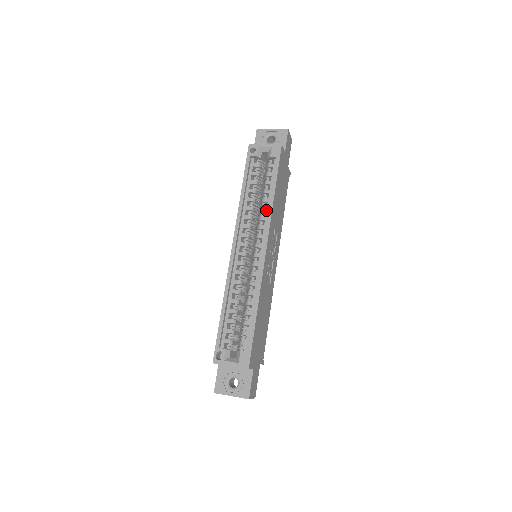
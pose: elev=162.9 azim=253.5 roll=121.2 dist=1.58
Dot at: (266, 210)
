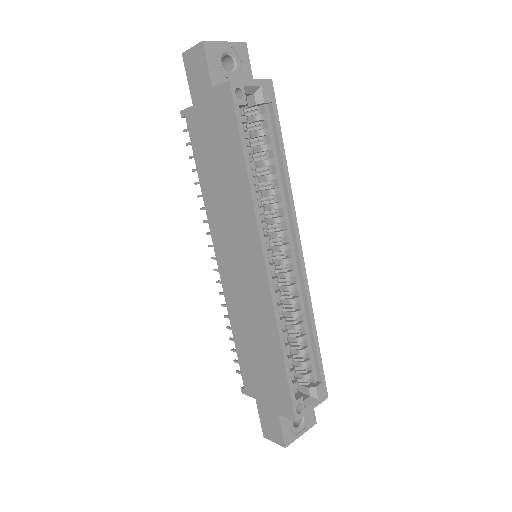
Dot at: (280, 192)
